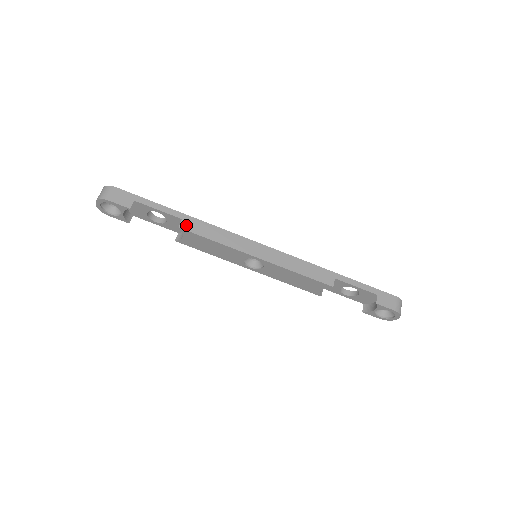
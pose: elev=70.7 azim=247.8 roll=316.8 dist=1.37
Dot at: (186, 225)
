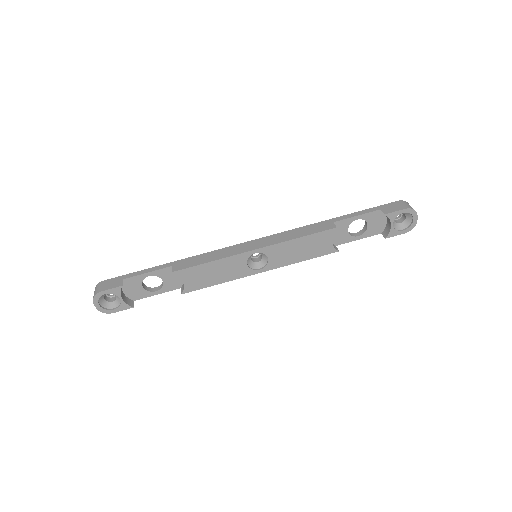
Dot at: (178, 267)
